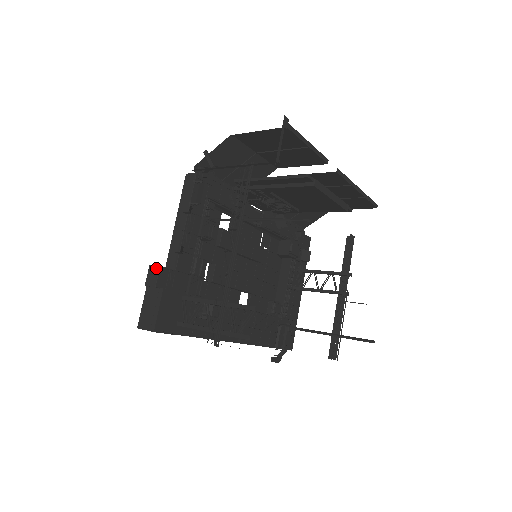
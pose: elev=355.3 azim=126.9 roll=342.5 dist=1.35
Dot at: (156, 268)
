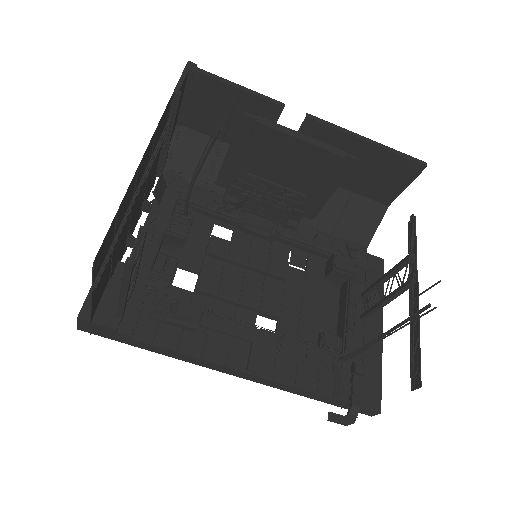
Dot at: occluded
